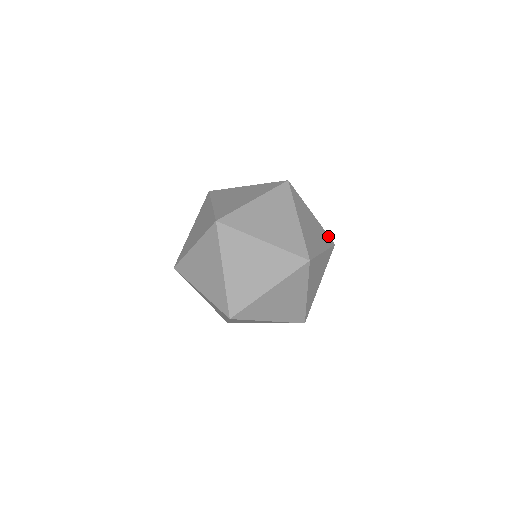
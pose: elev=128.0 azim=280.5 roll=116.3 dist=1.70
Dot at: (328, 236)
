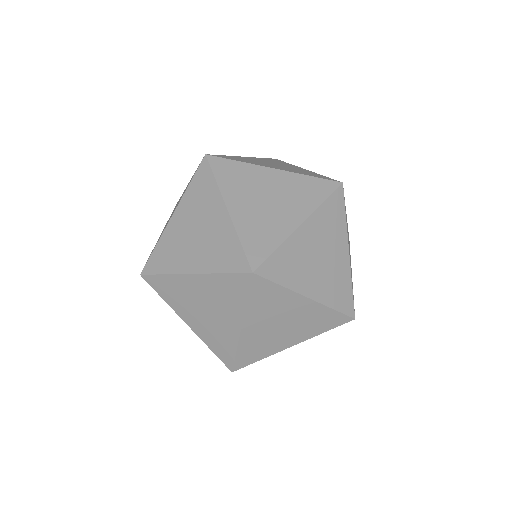
Dot at: occluded
